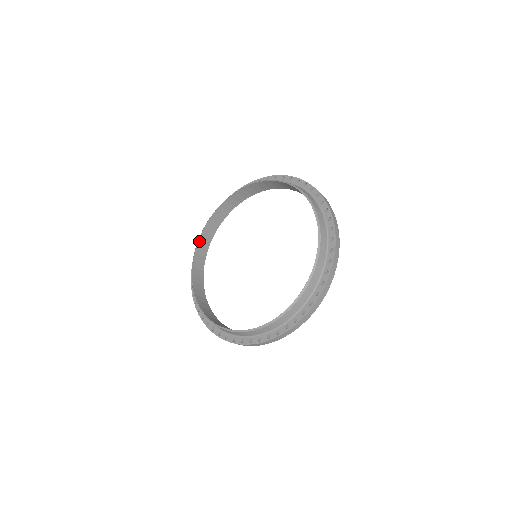
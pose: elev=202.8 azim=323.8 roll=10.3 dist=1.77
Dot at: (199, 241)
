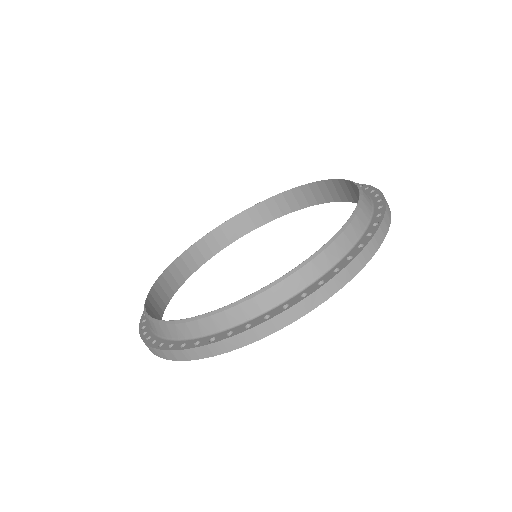
Dot at: (234, 218)
